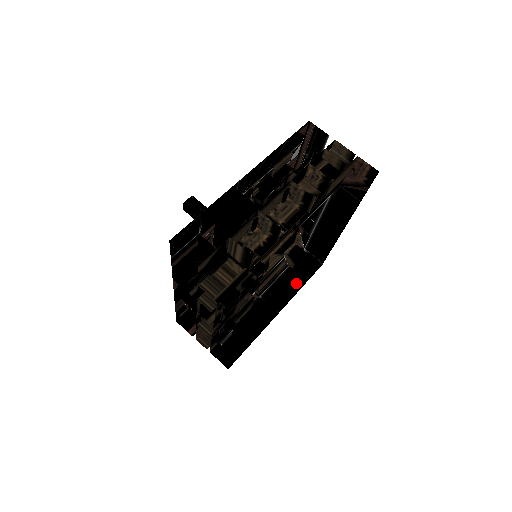
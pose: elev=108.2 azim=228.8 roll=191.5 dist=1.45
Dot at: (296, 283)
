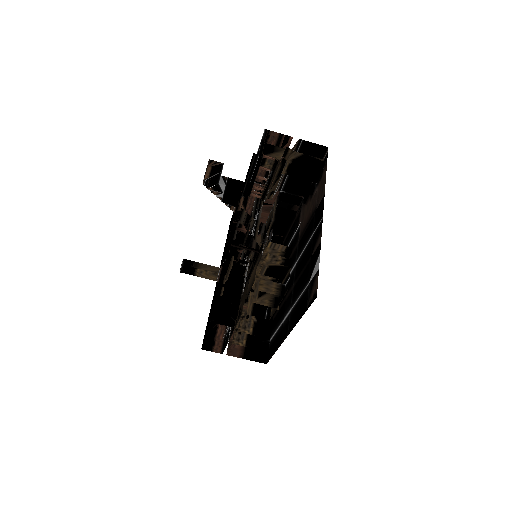
Dot at: occluded
